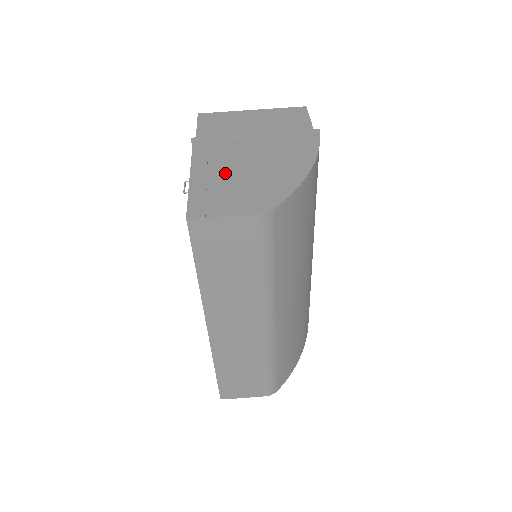
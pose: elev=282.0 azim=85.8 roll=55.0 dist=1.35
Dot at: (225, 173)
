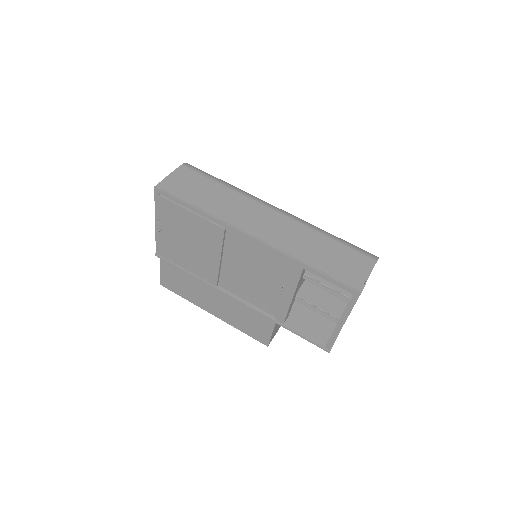
Dot at: occluded
